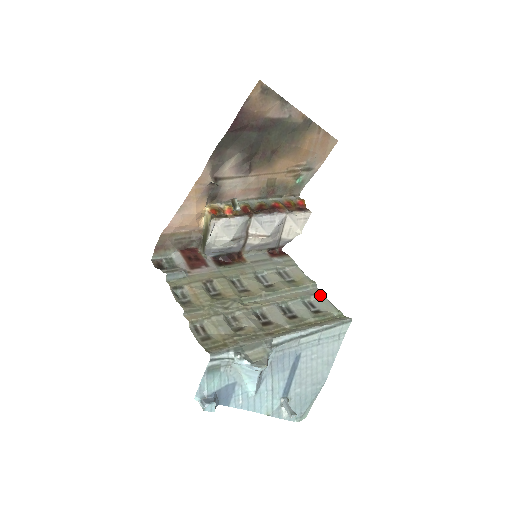
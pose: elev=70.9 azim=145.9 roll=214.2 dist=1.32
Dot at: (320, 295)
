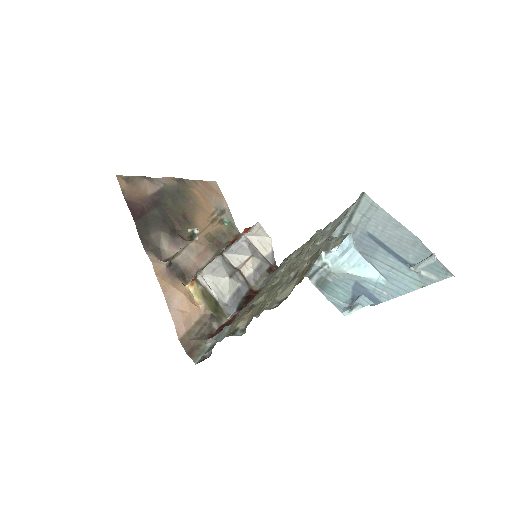
Dot at: (330, 225)
